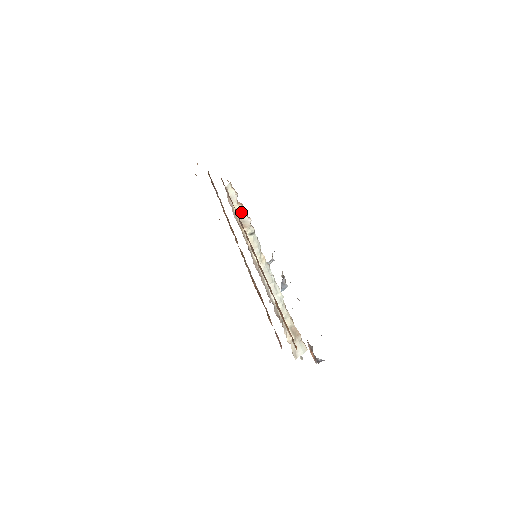
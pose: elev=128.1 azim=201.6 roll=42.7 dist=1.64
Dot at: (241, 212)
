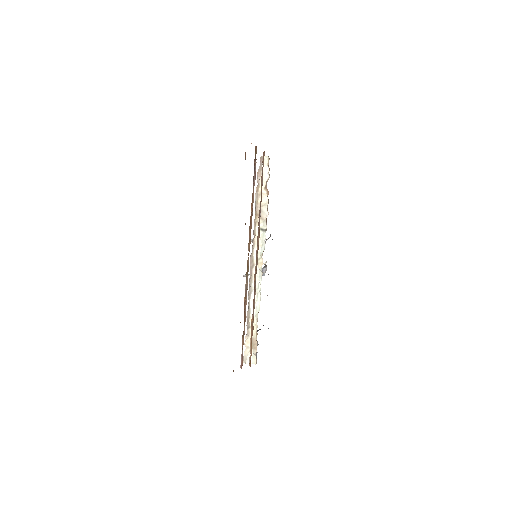
Dot at: (264, 199)
